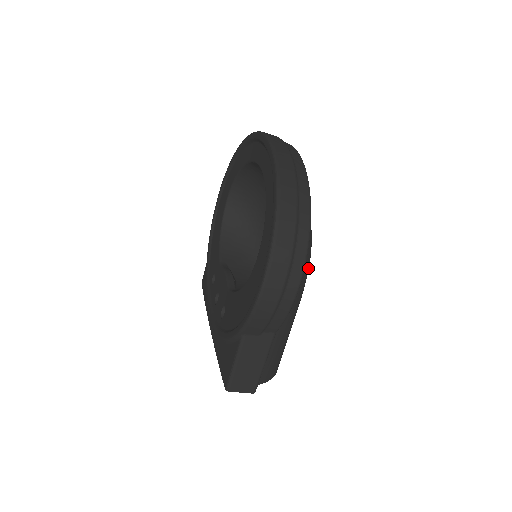
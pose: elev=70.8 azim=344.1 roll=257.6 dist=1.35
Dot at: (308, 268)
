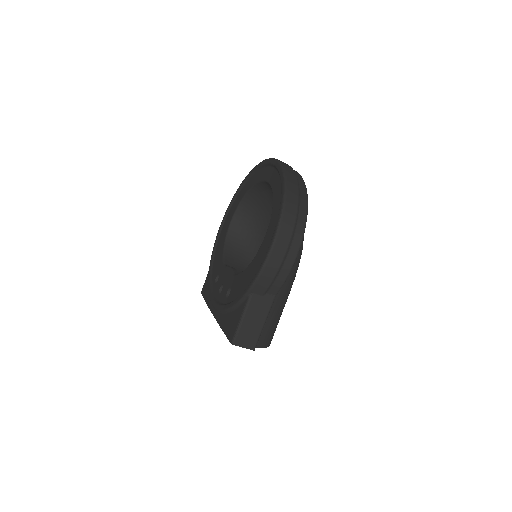
Dot at: occluded
